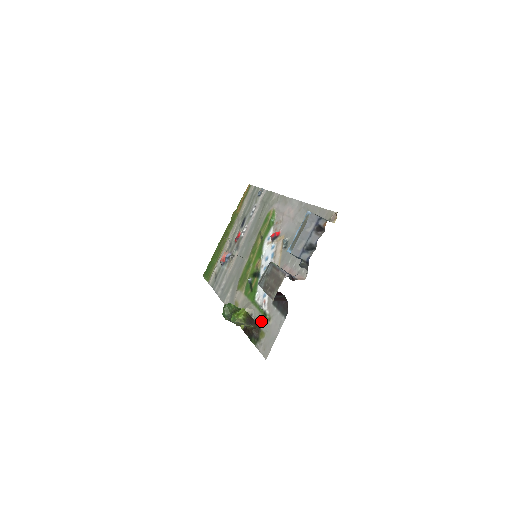
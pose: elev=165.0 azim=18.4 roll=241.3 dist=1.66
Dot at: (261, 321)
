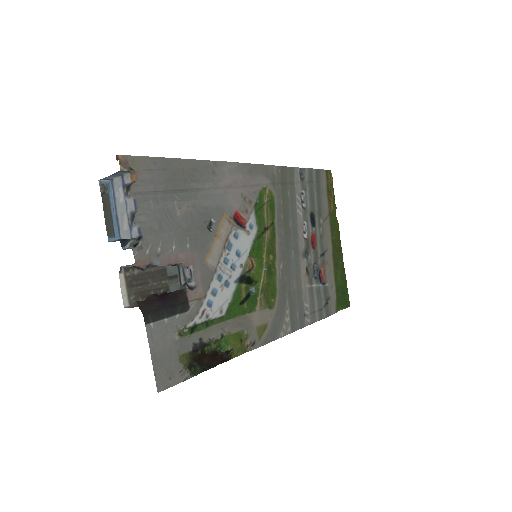
Dot at: (197, 340)
